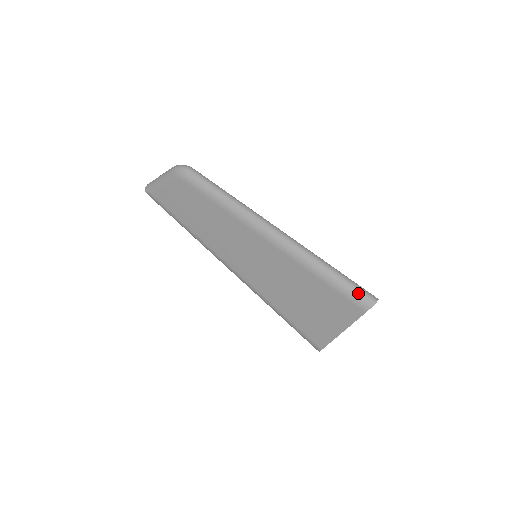
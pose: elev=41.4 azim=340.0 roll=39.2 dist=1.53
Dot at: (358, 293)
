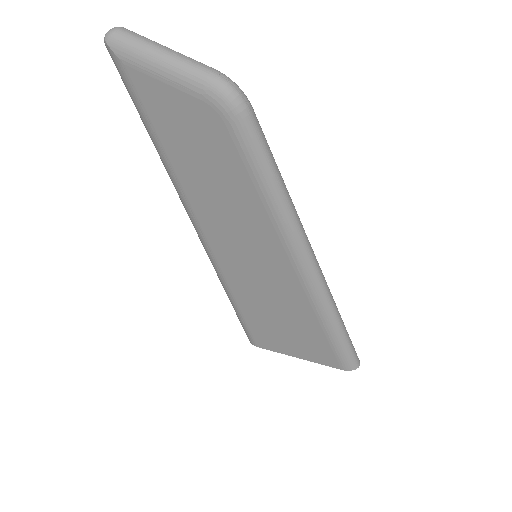
Dot at: (350, 357)
